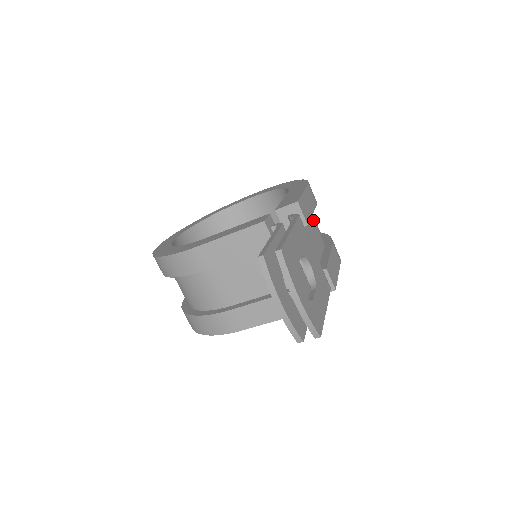
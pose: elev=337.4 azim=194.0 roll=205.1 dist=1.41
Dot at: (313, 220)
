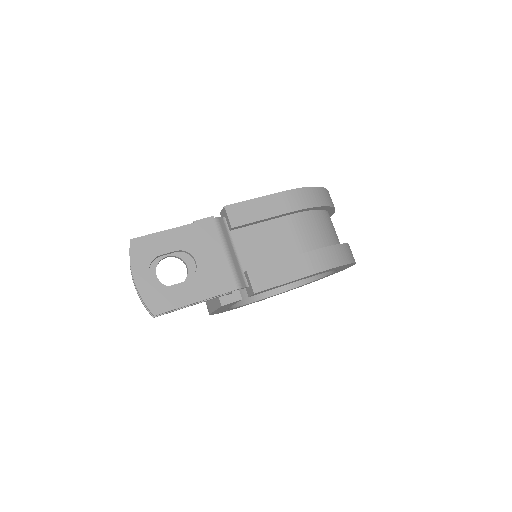
Dot at: (291, 227)
